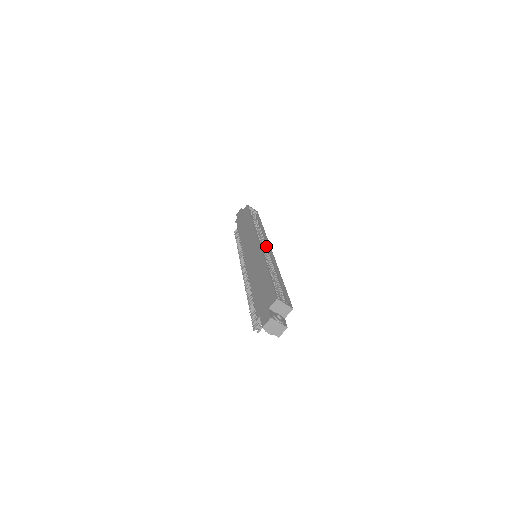
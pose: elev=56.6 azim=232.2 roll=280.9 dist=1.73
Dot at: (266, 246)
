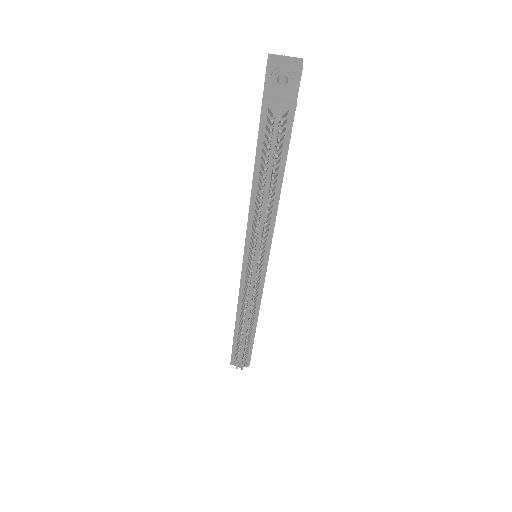
Dot at: occluded
